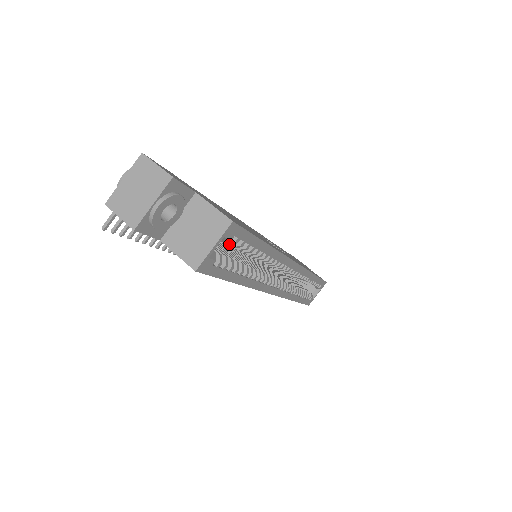
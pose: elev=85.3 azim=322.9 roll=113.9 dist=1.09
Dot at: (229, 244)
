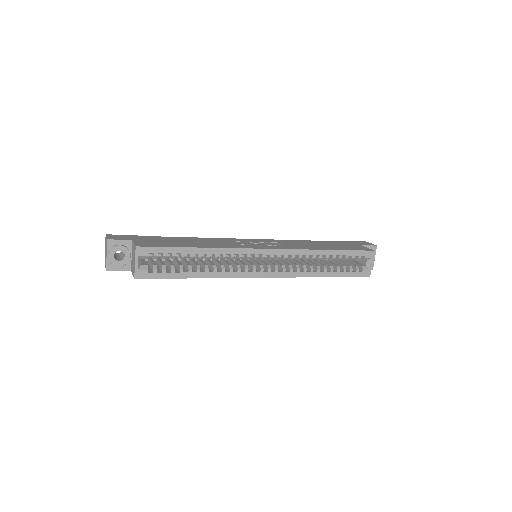
Dot at: (155, 258)
